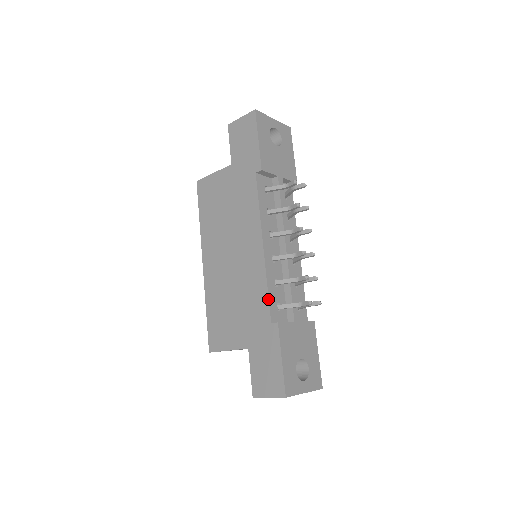
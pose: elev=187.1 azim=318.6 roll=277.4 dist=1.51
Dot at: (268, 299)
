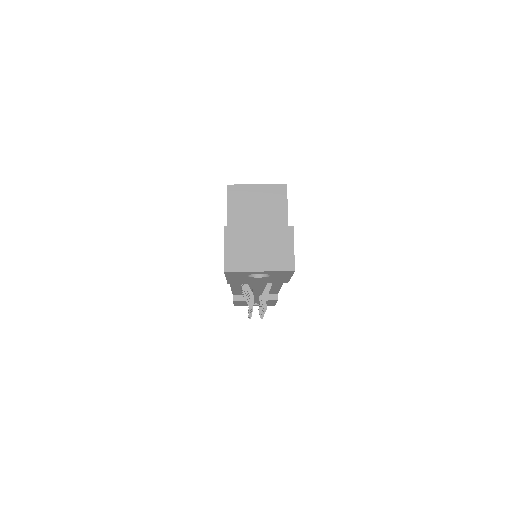
Dot at: (232, 292)
